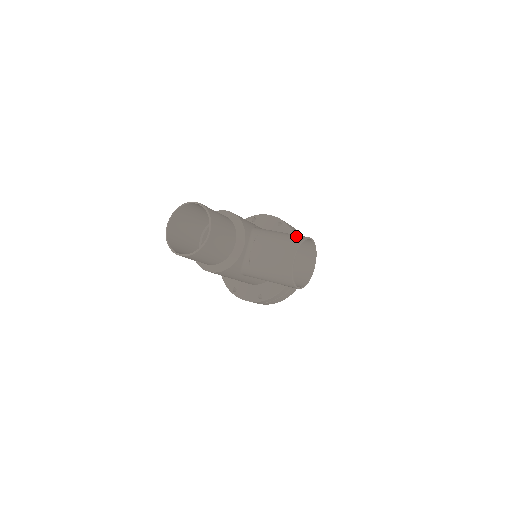
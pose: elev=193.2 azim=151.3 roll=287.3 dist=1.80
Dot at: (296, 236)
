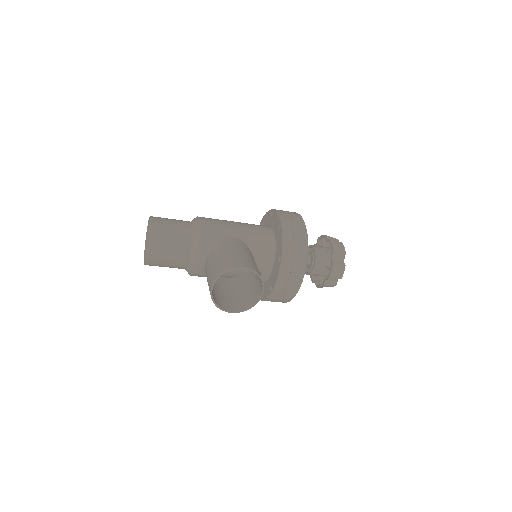
Dot at: (228, 263)
